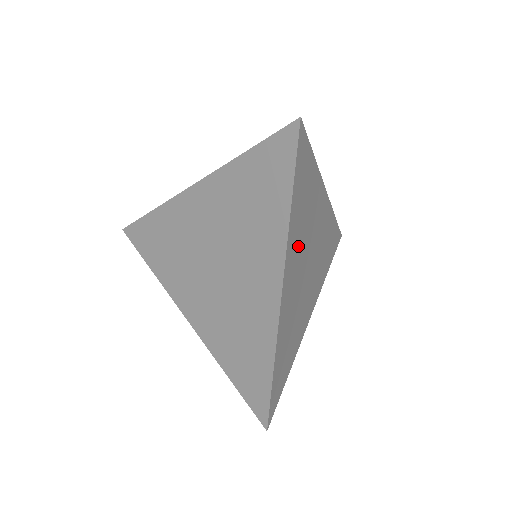
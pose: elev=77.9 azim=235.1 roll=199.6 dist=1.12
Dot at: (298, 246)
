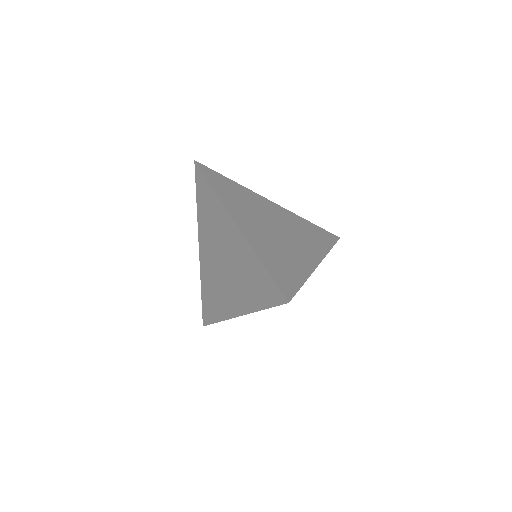
Dot at: occluded
